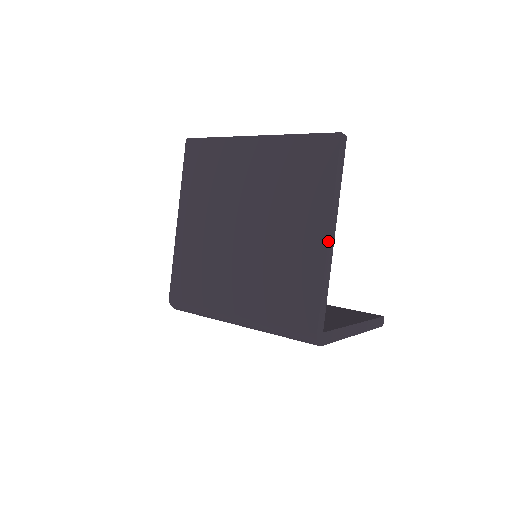
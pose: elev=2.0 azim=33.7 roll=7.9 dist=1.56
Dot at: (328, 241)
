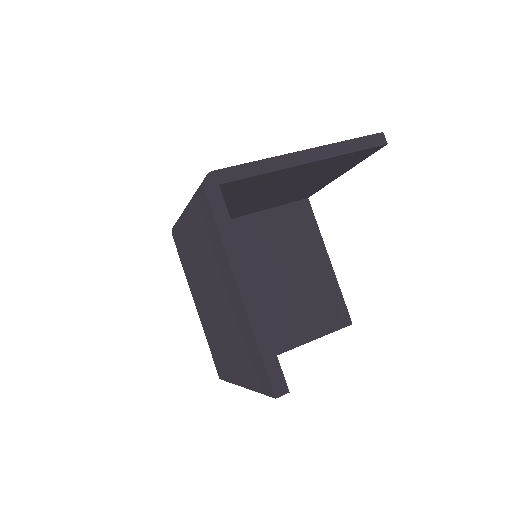
Dot at: (241, 386)
